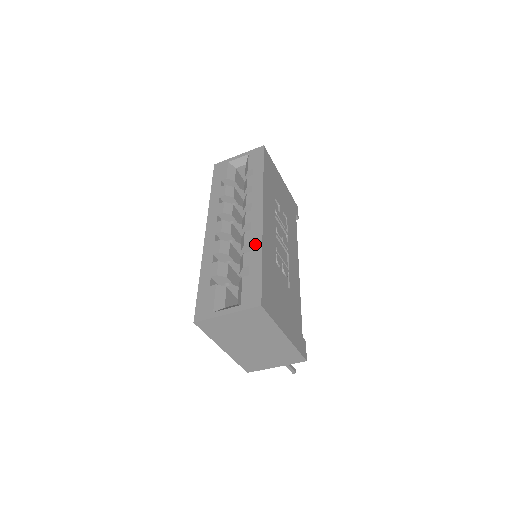
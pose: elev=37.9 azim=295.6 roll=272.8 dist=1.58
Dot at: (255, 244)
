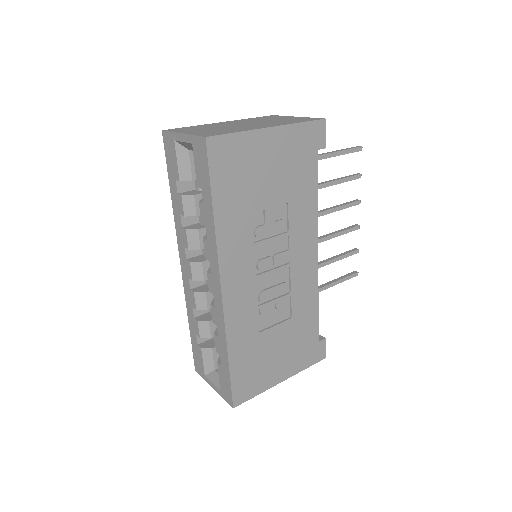
Dot at: (220, 333)
